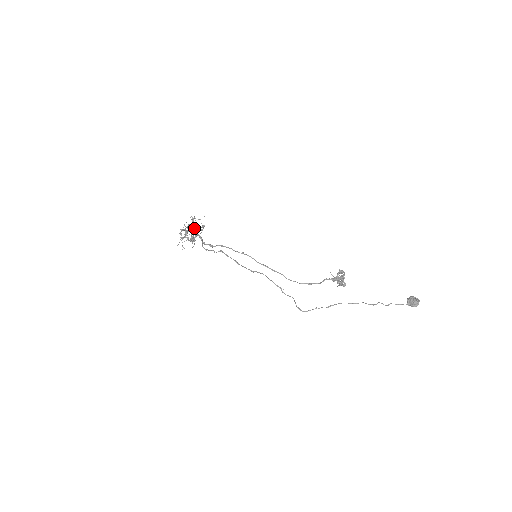
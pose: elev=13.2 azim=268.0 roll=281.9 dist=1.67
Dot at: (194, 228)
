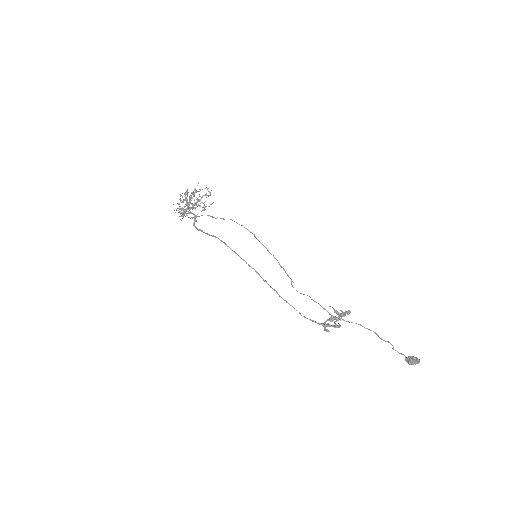
Dot at: occluded
